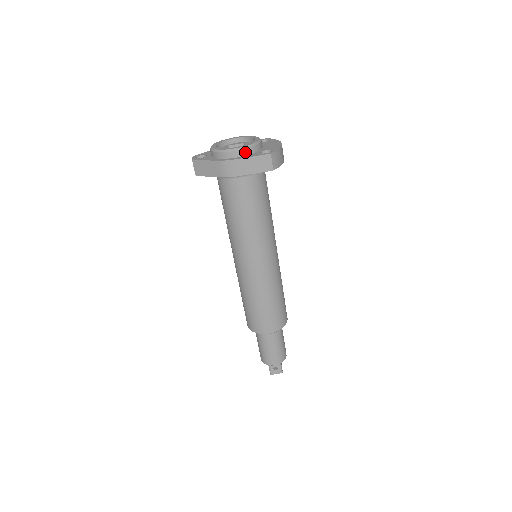
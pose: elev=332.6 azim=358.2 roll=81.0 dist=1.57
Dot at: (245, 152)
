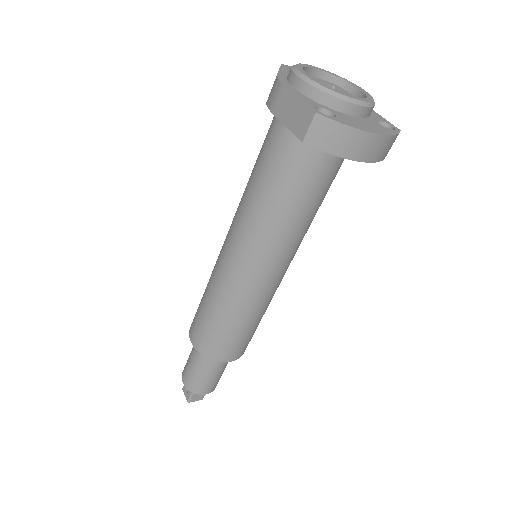
Dot at: (306, 89)
